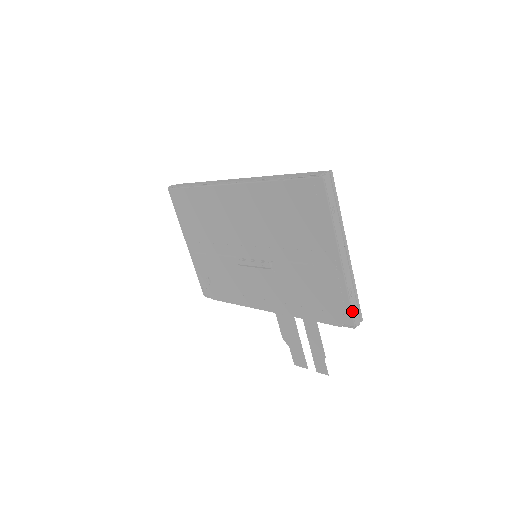
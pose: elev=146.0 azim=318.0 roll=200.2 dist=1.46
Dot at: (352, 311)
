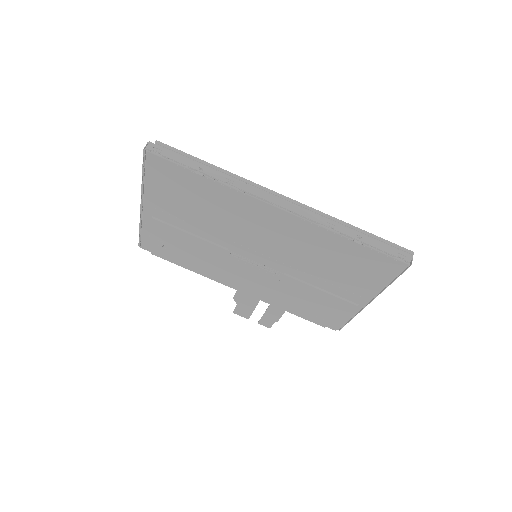
Dot at: occluded
